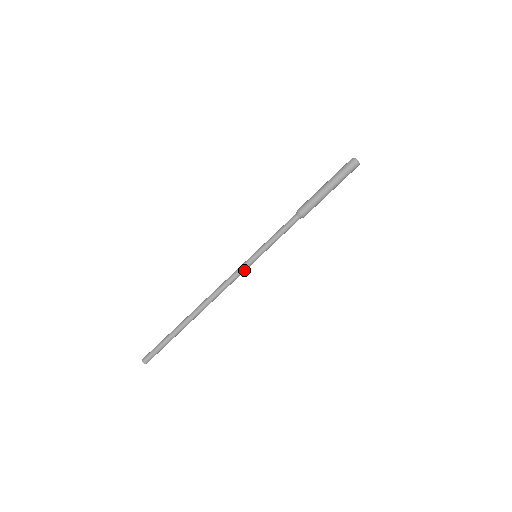
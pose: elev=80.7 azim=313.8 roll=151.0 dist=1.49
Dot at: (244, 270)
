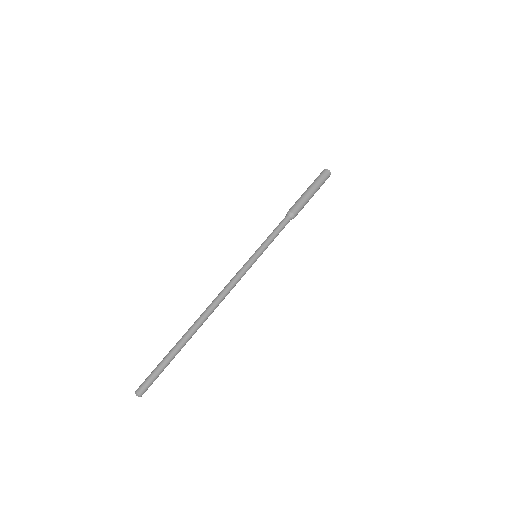
Dot at: (247, 270)
